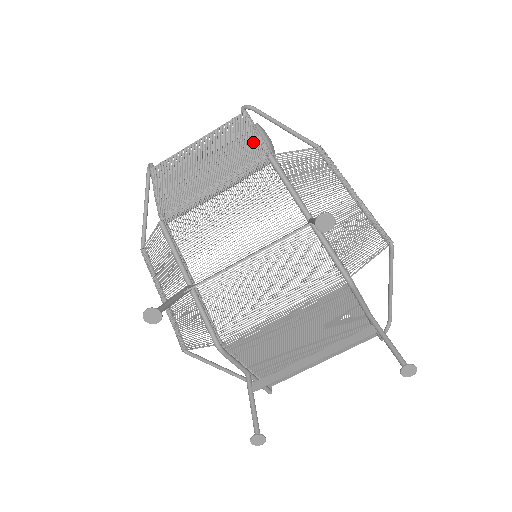
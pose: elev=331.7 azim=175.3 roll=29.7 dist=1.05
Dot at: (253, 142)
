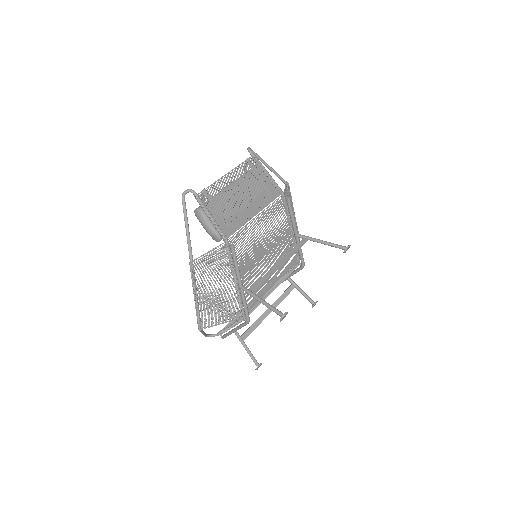
Dot at: (271, 184)
